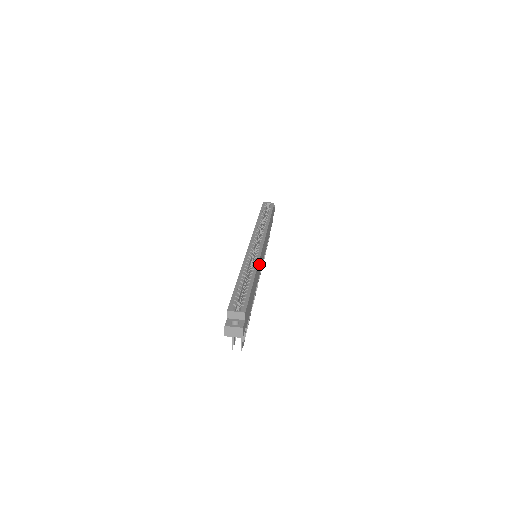
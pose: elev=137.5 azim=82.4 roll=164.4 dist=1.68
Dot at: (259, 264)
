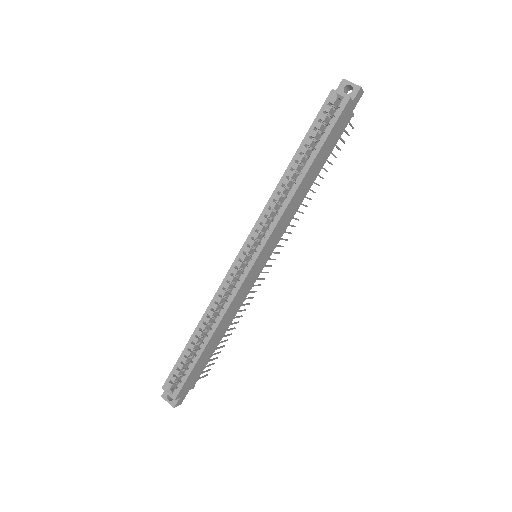
Dot at: (237, 297)
